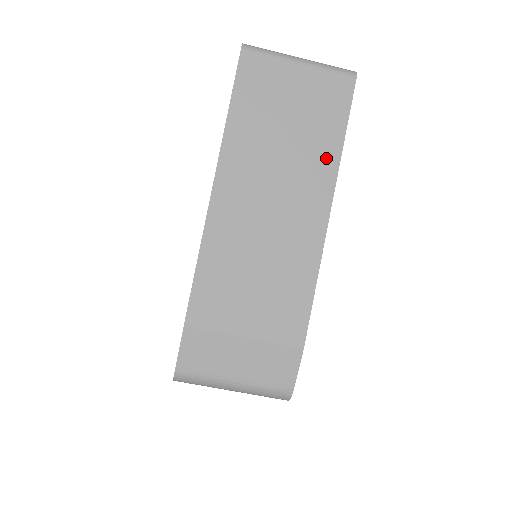
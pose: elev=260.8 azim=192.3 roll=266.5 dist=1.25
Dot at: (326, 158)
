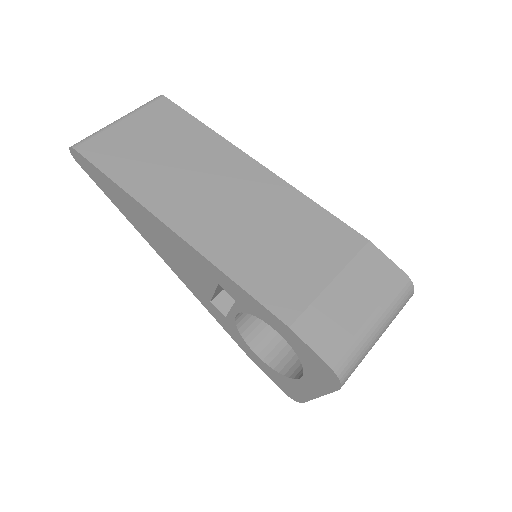
Dot at: (211, 143)
